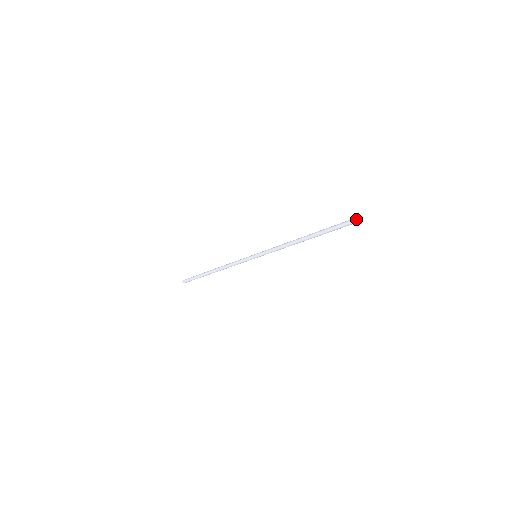
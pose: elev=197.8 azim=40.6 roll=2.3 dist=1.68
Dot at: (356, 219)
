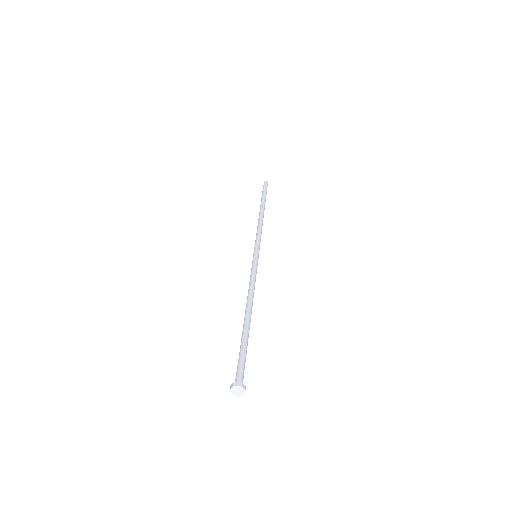
Dot at: (230, 390)
